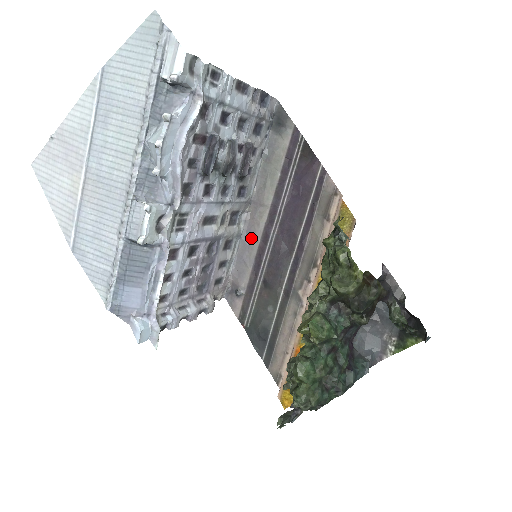
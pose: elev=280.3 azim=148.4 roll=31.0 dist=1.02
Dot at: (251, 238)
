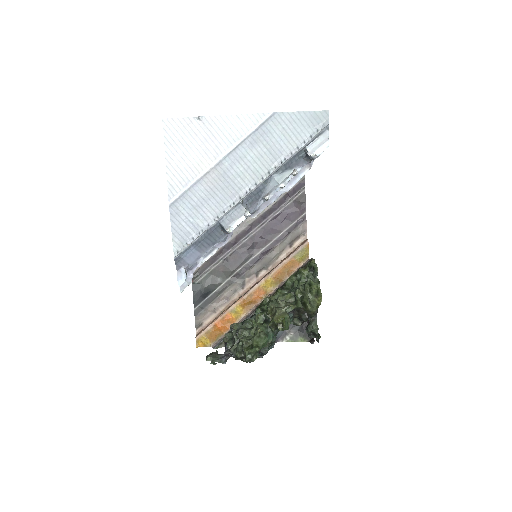
Dot at: occluded
